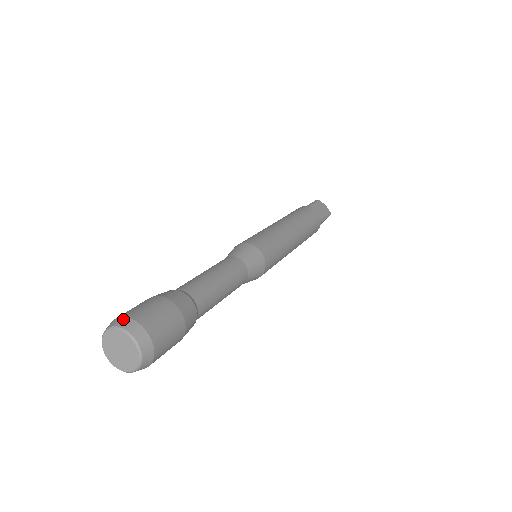
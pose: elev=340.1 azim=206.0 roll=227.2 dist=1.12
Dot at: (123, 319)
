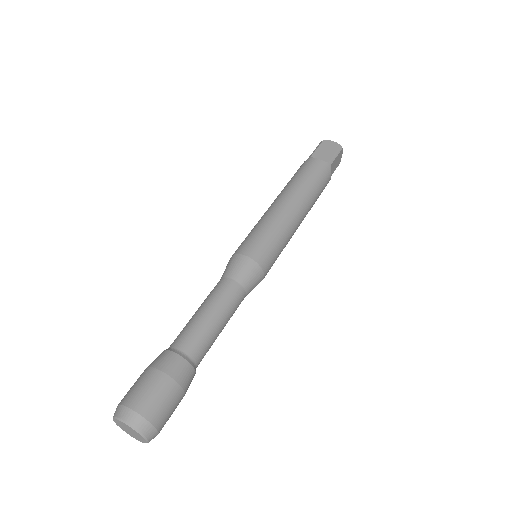
Dot at: (118, 407)
